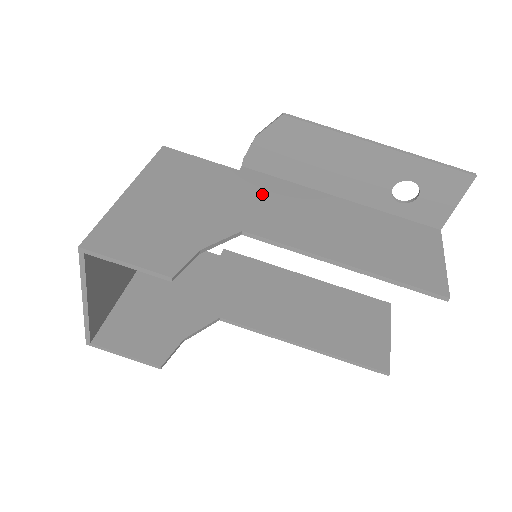
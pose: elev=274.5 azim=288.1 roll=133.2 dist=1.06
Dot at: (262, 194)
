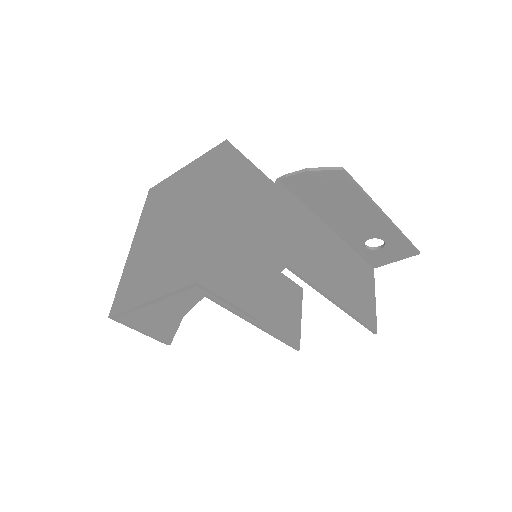
Dot at: (293, 220)
